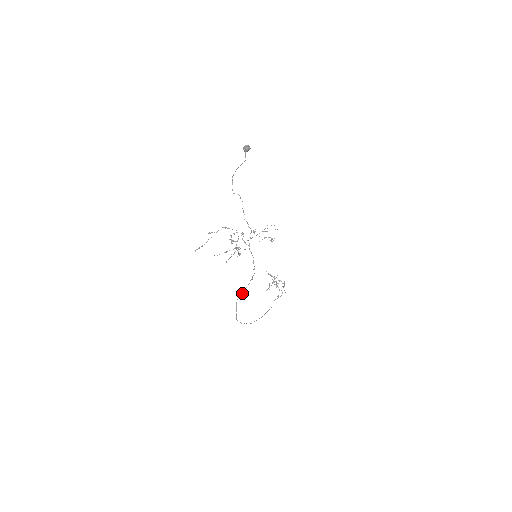
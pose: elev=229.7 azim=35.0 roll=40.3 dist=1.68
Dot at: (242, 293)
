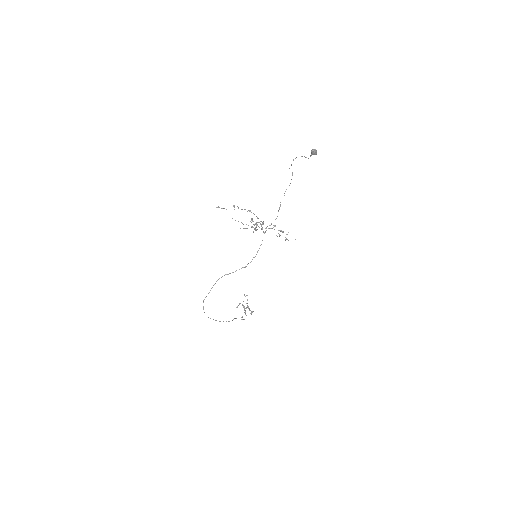
Dot at: (228, 274)
